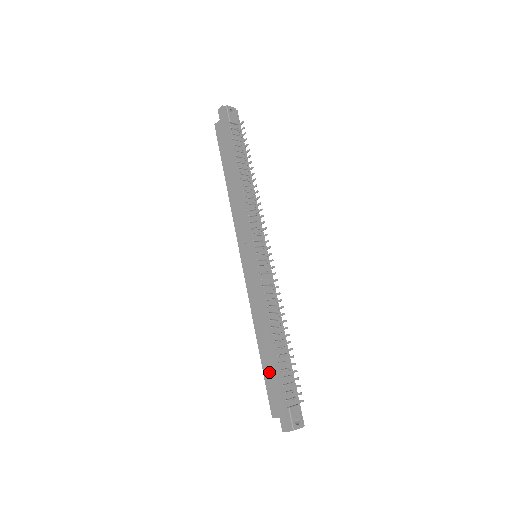
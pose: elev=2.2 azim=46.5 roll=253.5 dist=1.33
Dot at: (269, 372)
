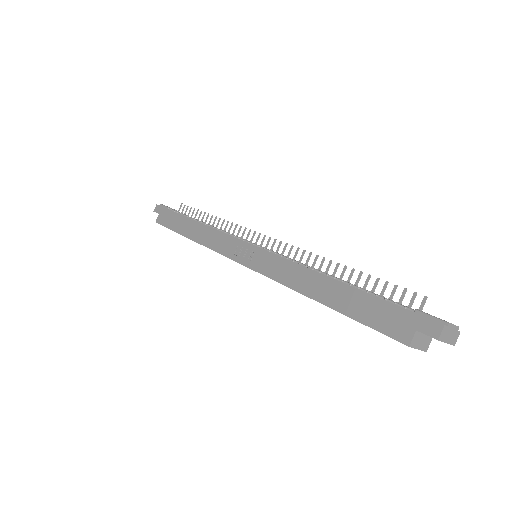
Dot at: (355, 305)
